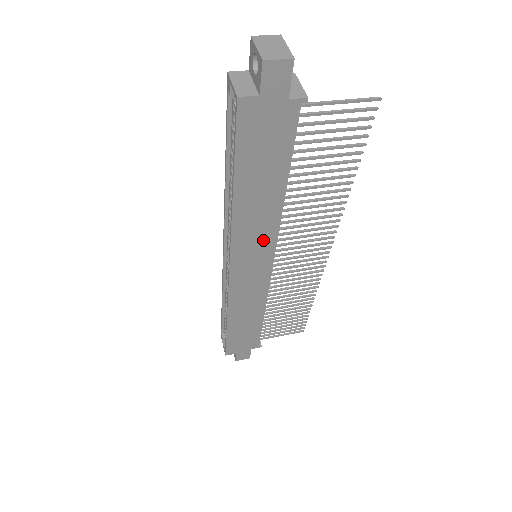
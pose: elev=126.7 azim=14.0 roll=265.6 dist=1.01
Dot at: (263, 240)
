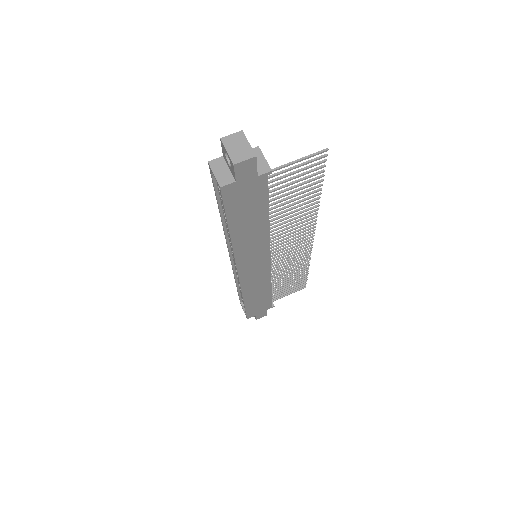
Dot at: (259, 250)
